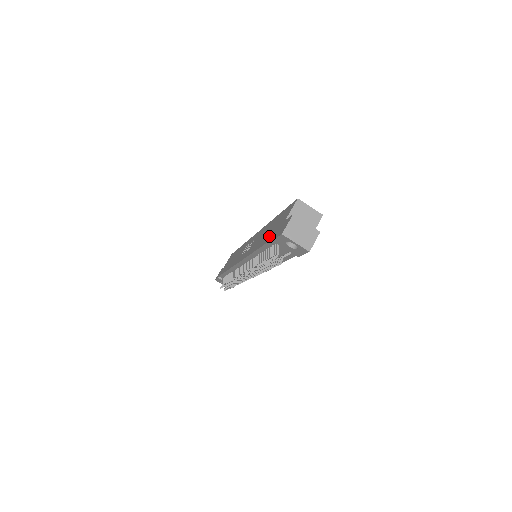
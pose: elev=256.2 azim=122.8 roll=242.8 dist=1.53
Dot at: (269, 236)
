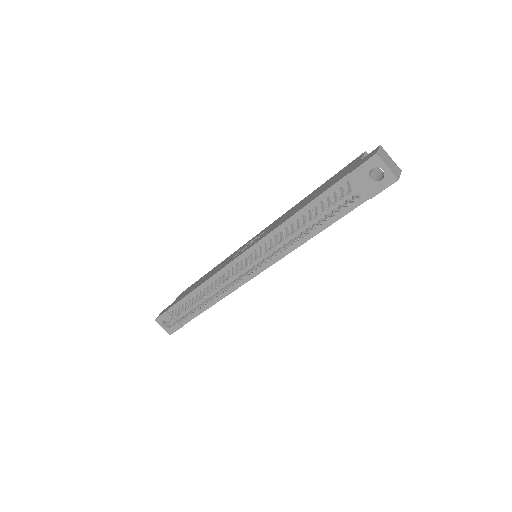
Dot at: (326, 187)
